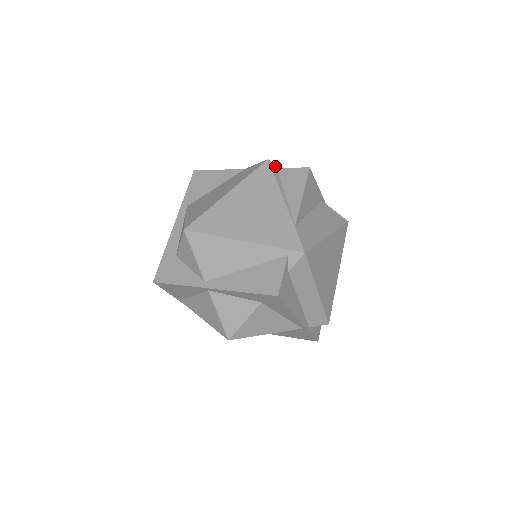
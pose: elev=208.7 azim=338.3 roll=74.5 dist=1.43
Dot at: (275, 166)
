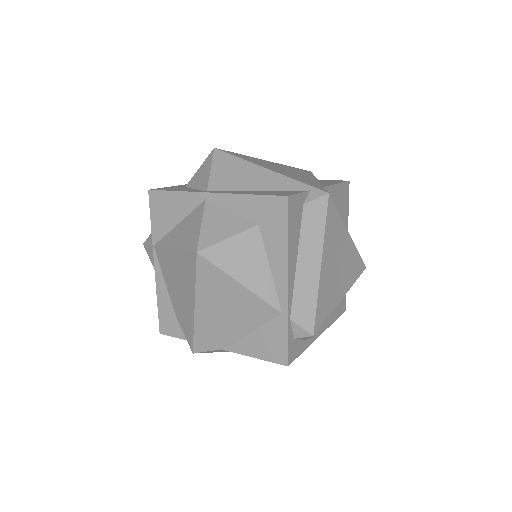
Dot at: occluded
